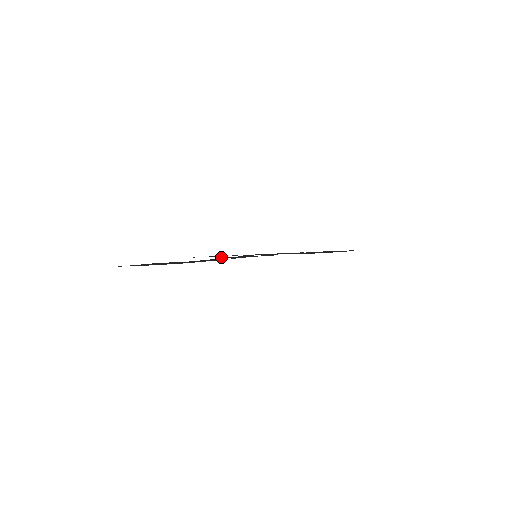
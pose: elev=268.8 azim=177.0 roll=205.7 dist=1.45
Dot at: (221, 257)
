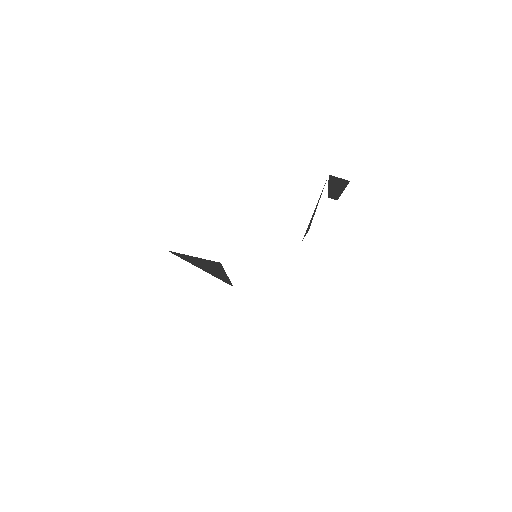
Dot at: occluded
